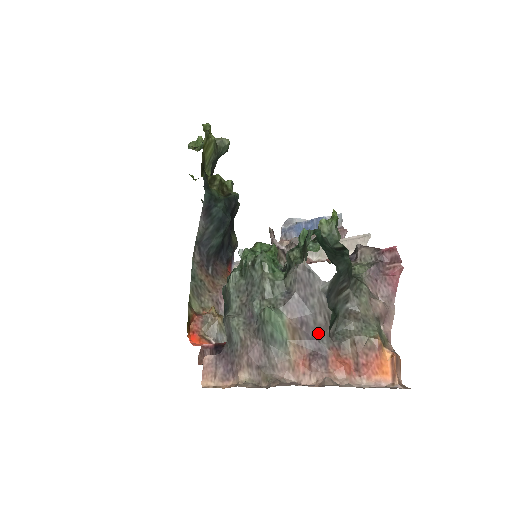
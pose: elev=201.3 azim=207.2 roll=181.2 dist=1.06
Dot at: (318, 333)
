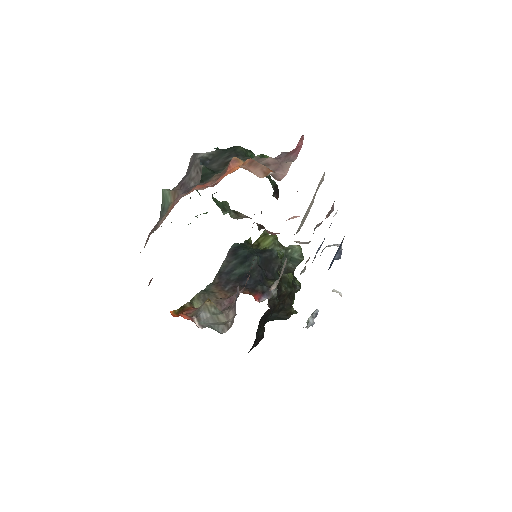
Dot at: (190, 184)
